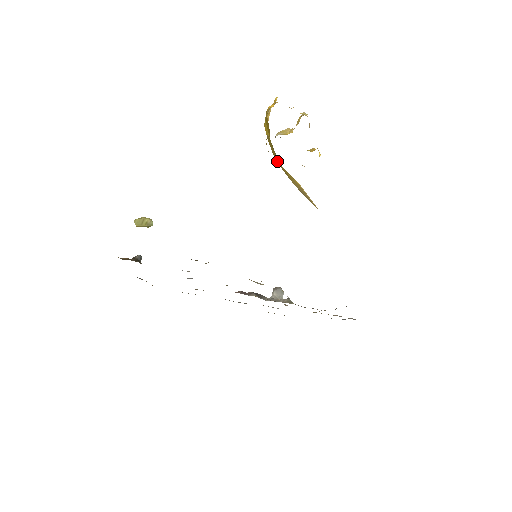
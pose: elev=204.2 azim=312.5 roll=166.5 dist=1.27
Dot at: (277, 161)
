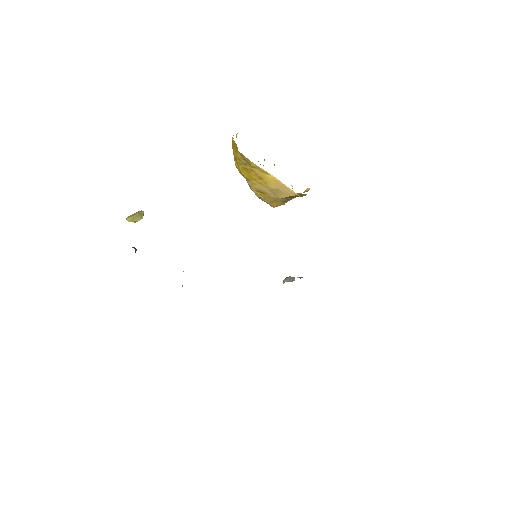
Dot at: (252, 176)
